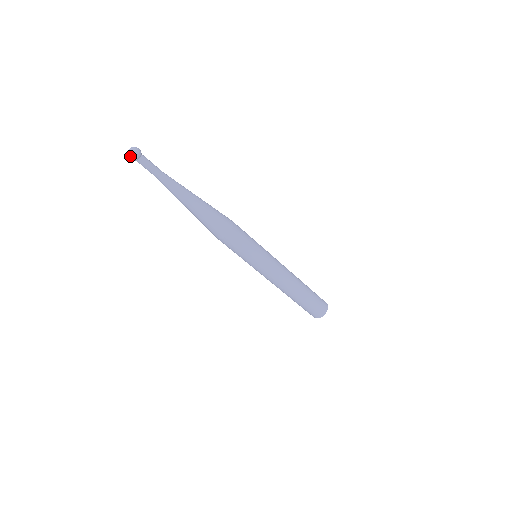
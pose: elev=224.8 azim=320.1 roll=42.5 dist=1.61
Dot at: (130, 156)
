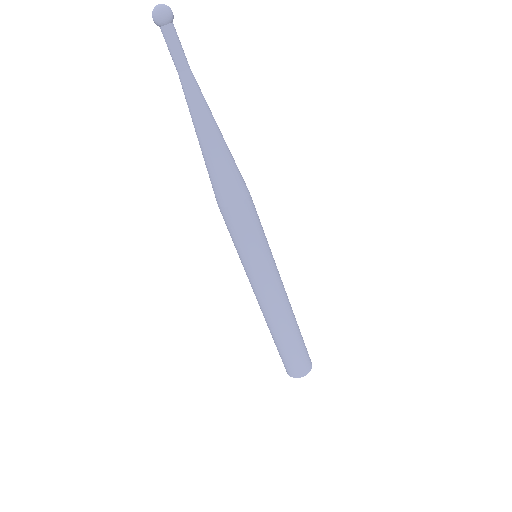
Dot at: (152, 14)
